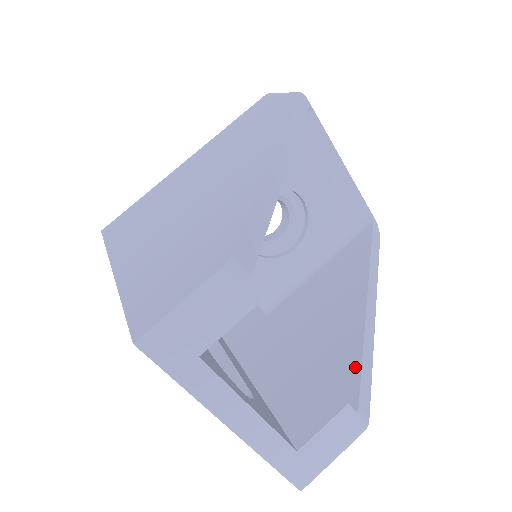
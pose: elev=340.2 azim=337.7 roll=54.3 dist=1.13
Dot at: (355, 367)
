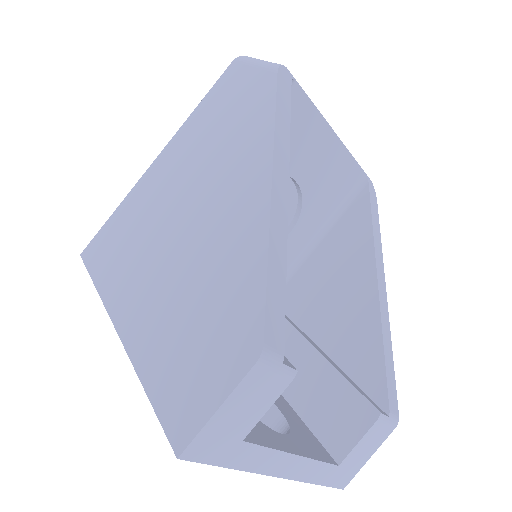
Dot at: (378, 365)
